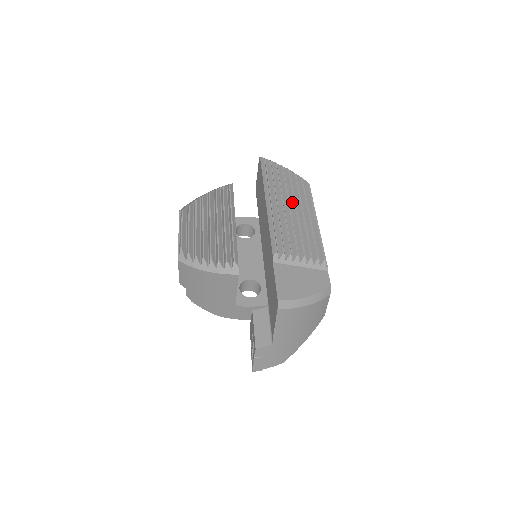
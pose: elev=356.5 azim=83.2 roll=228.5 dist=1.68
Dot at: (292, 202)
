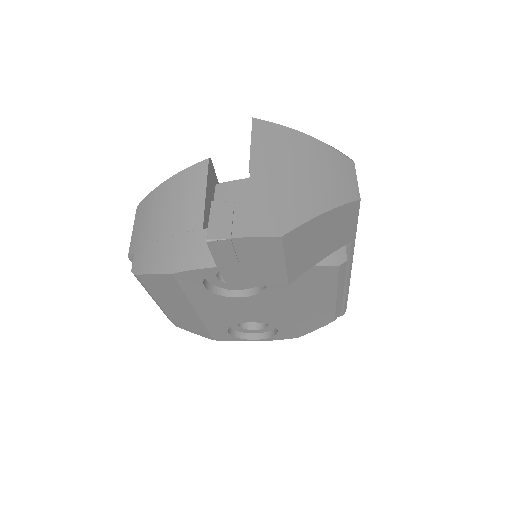
Dot at: occluded
